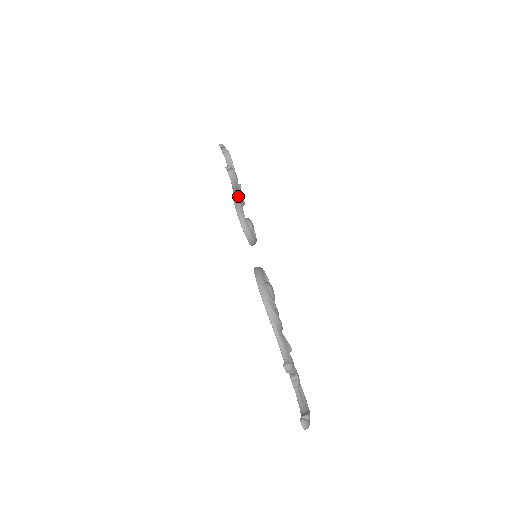
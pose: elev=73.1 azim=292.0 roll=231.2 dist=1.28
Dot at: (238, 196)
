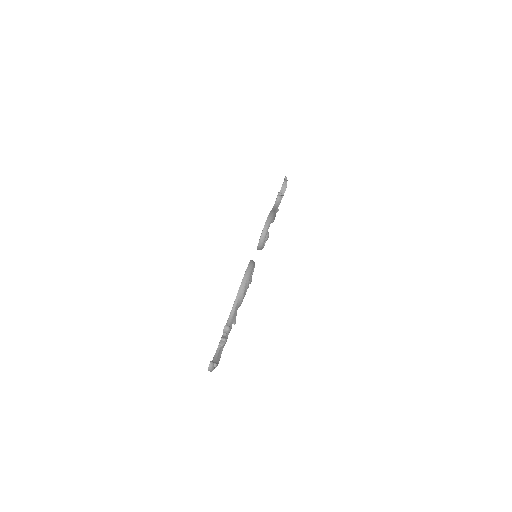
Dot at: (274, 213)
